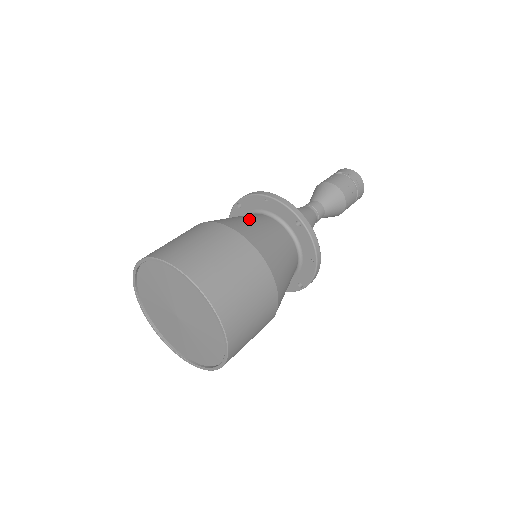
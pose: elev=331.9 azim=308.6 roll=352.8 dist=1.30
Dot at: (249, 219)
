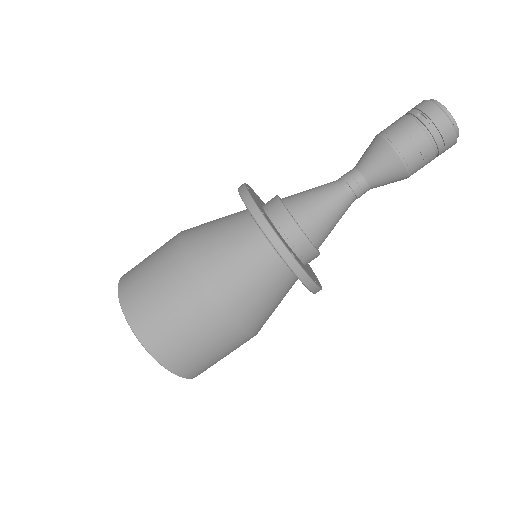
Dot at: (228, 247)
